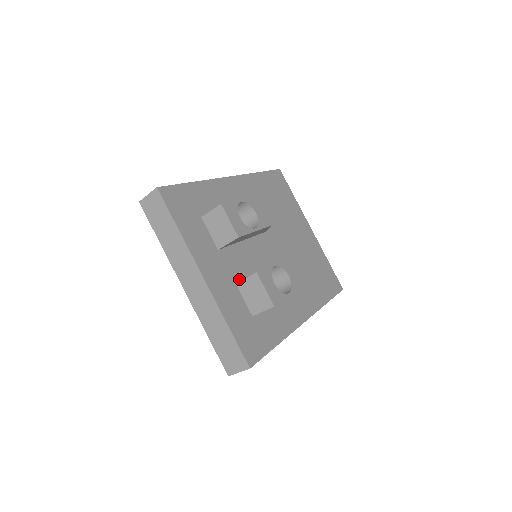
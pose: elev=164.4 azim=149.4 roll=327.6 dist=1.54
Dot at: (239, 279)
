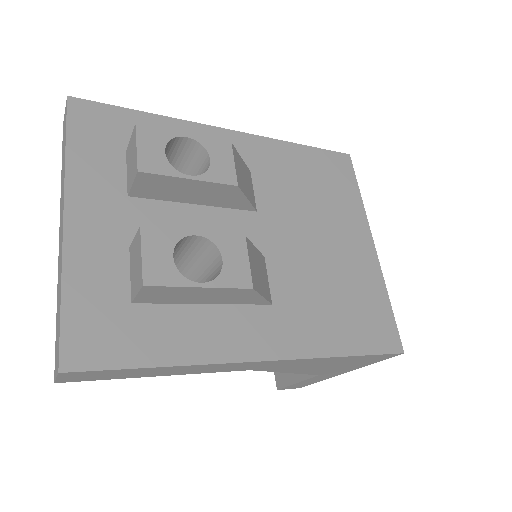
Dot at: occluded
